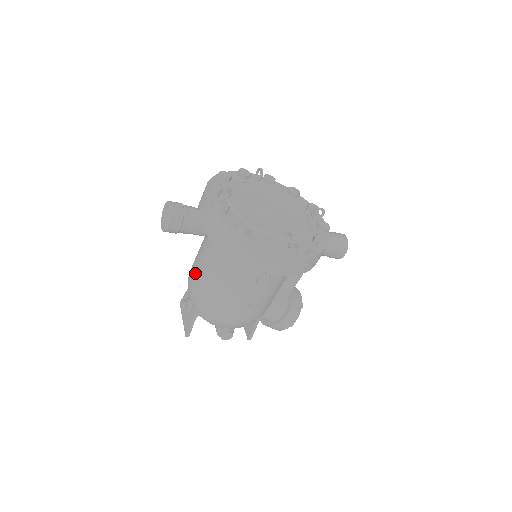
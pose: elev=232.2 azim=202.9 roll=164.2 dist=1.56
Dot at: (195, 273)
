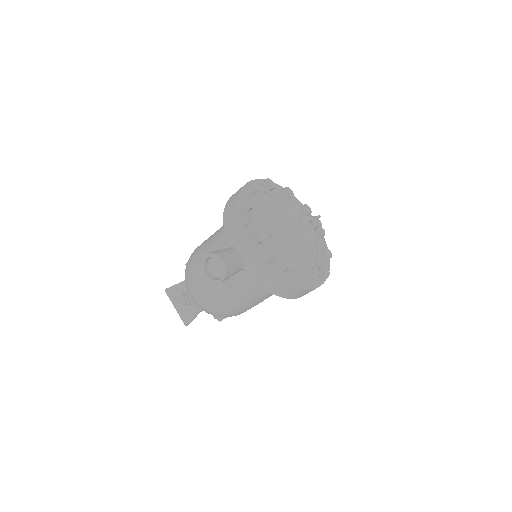
Dot at: (209, 286)
